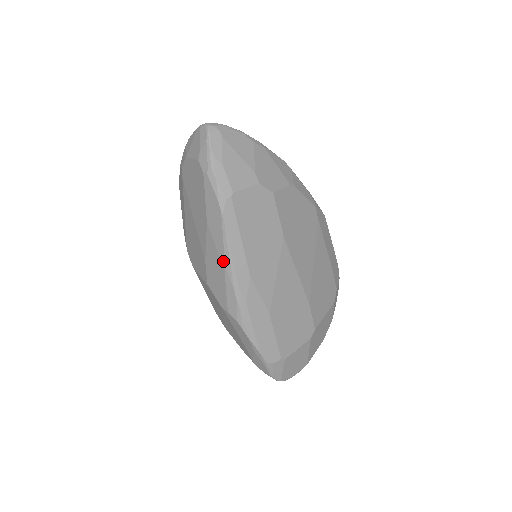
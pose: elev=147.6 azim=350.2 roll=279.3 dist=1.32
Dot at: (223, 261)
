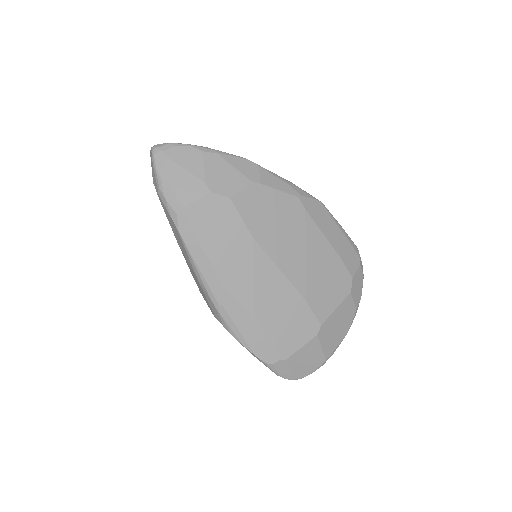
Dot at: (194, 272)
